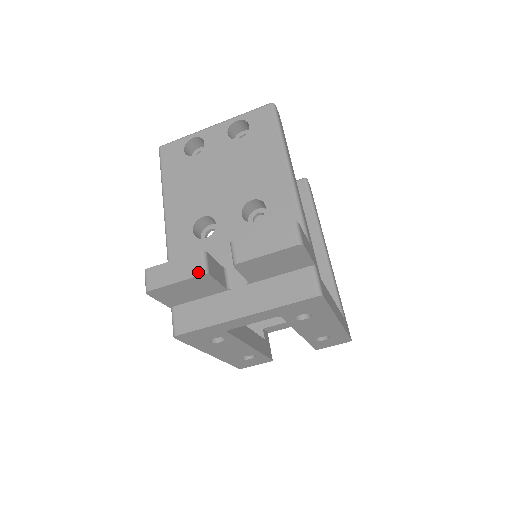
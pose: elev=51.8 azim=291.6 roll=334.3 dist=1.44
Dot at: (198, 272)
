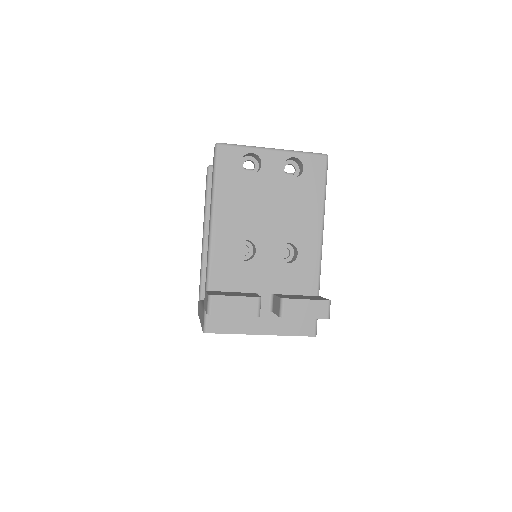
Dot at: (254, 313)
